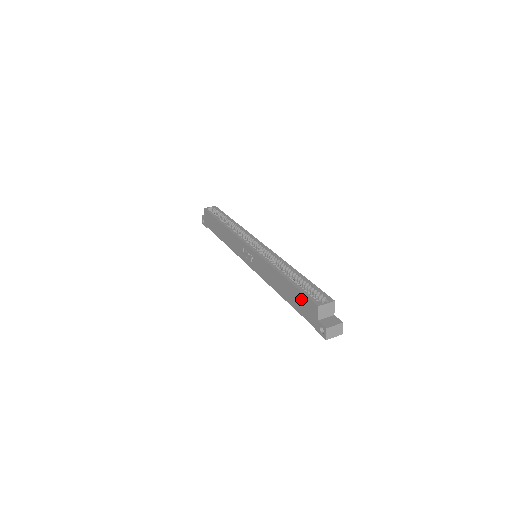
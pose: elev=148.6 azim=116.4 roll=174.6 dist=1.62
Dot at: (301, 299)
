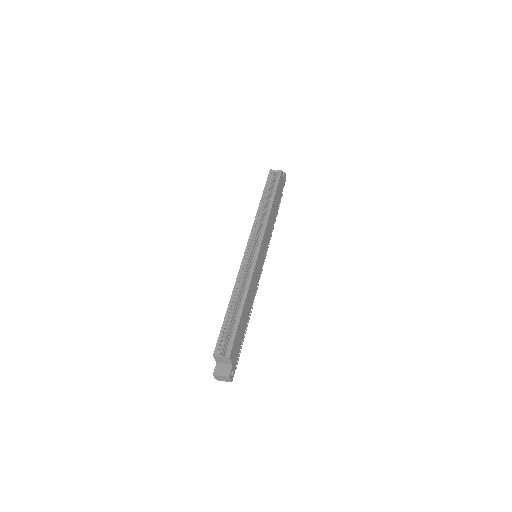
Dot at: occluded
